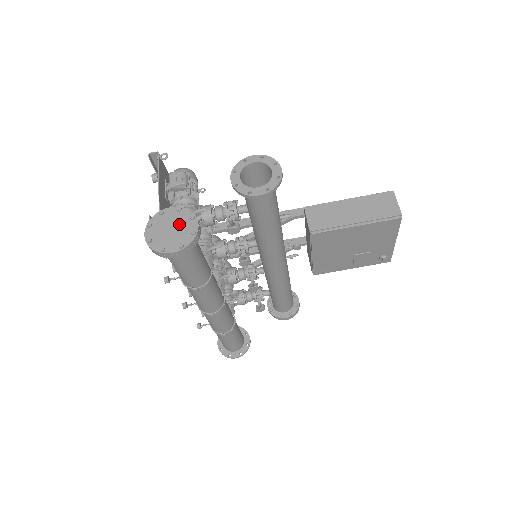
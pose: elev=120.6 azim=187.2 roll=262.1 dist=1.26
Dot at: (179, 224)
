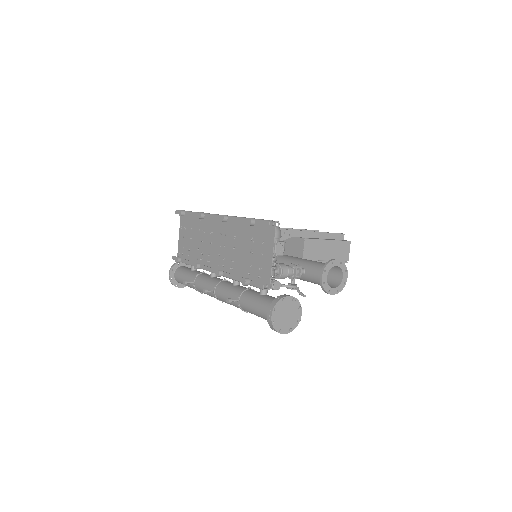
Dot at: (292, 312)
